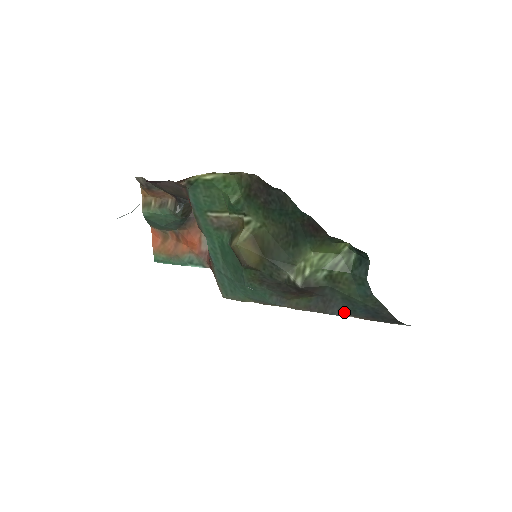
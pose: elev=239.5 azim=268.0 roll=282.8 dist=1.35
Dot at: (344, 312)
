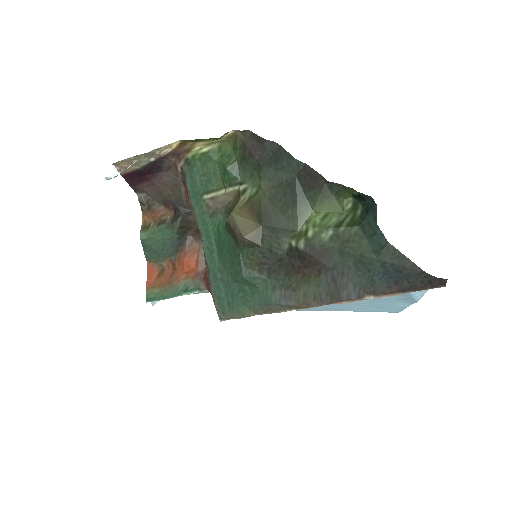
Dot at: (361, 289)
